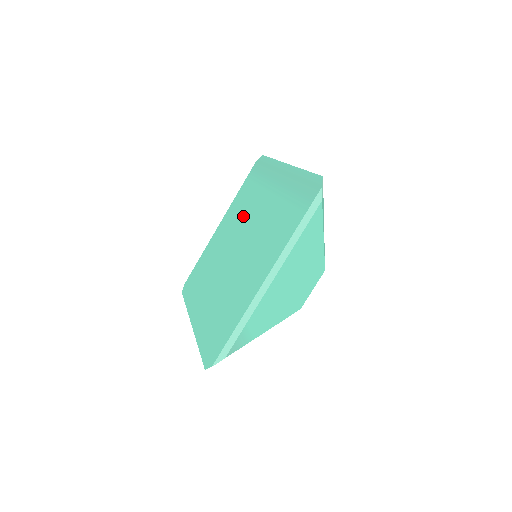
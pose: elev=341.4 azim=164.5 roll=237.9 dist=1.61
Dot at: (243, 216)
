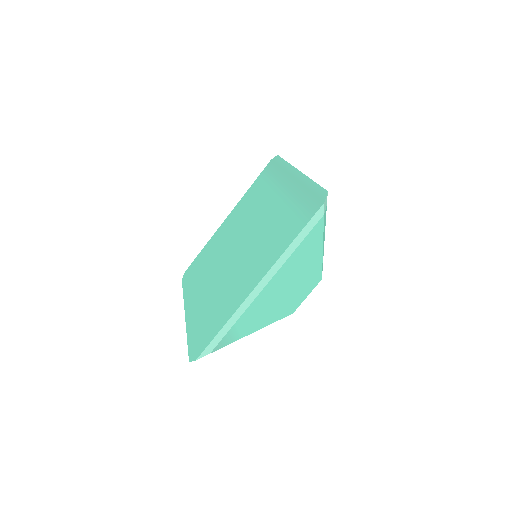
Dot at: (249, 214)
